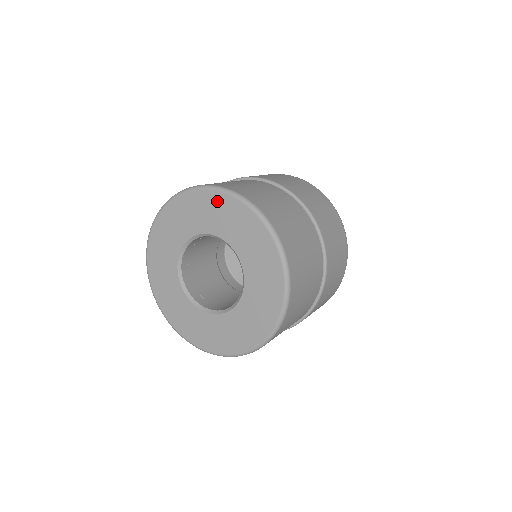
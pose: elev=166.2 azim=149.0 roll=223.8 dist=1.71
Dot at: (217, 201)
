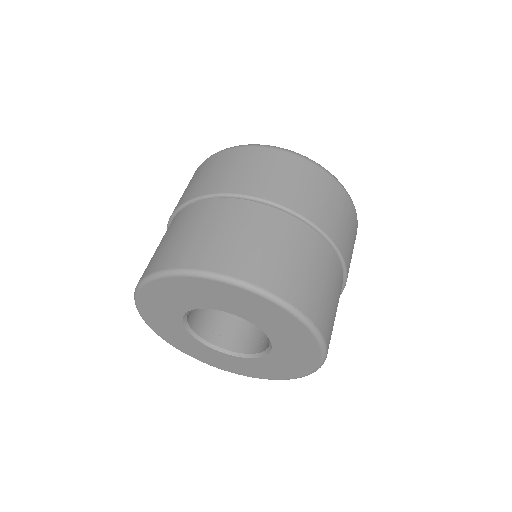
Dot at: (206, 286)
